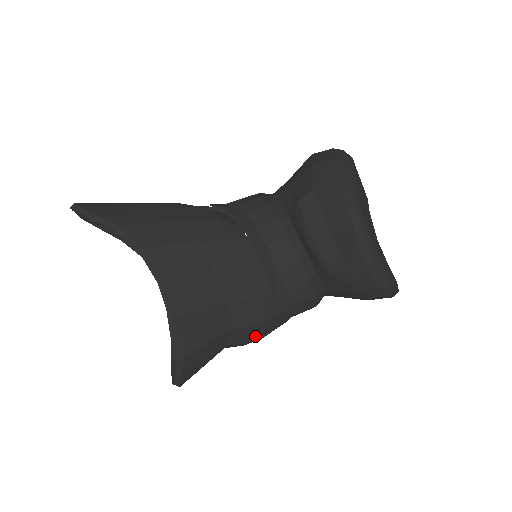
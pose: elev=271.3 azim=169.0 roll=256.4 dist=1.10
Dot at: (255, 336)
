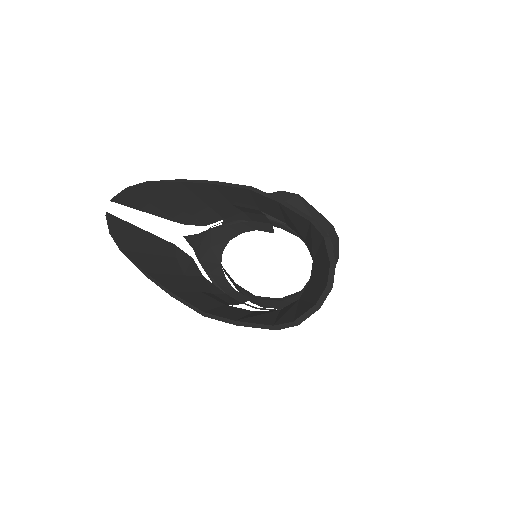
Dot at: occluded
